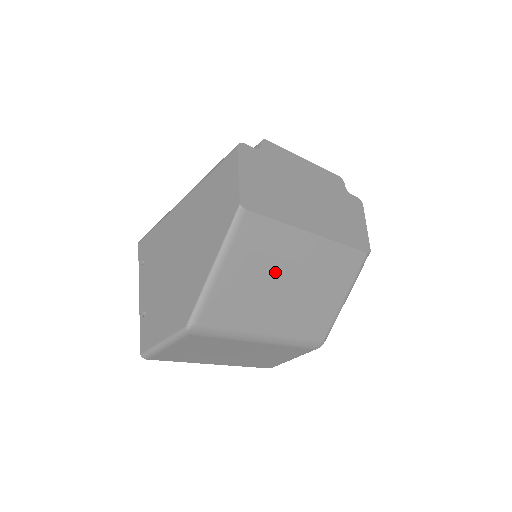
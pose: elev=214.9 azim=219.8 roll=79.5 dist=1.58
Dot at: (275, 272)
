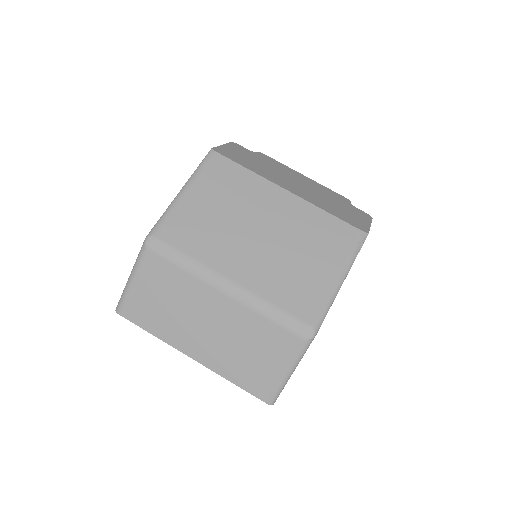
Dot at: (243, 213)
